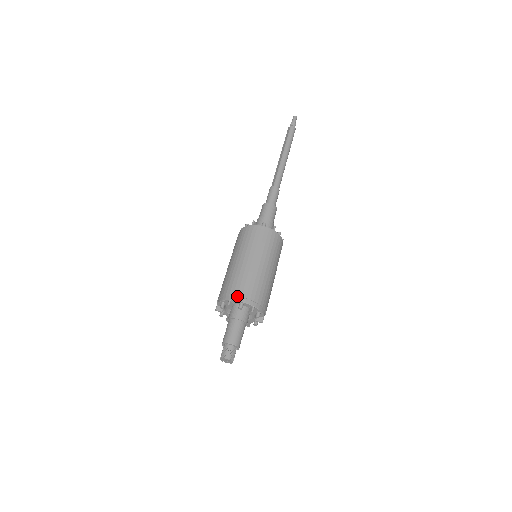
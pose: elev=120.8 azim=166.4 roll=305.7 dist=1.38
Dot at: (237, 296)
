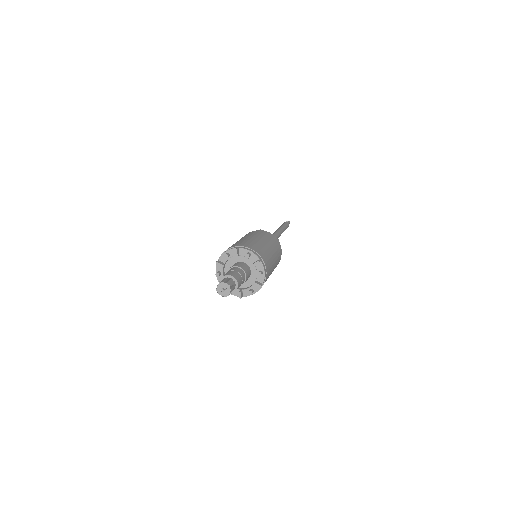
Dot at: (246, 247)
